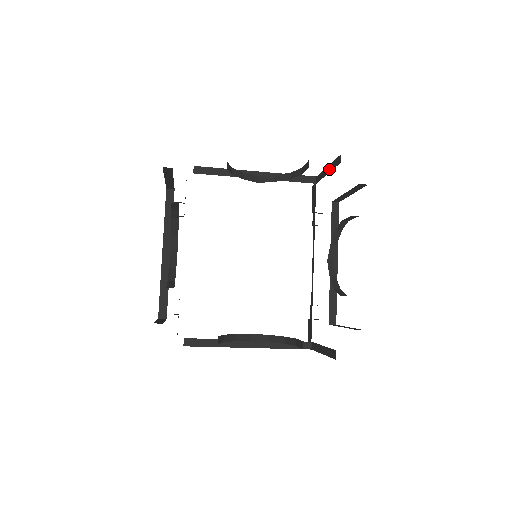
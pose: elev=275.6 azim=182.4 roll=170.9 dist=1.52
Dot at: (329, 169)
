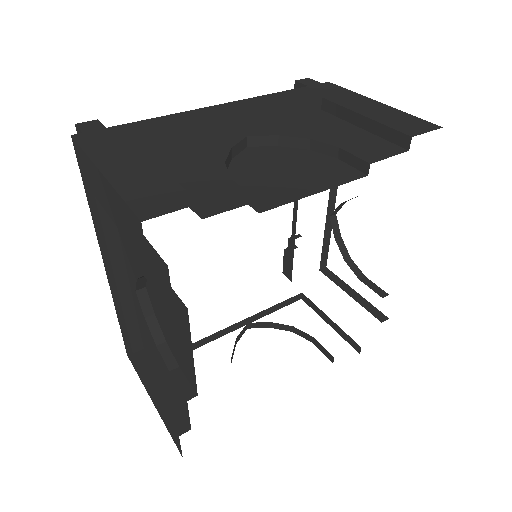
Dot at: (368, 126)
